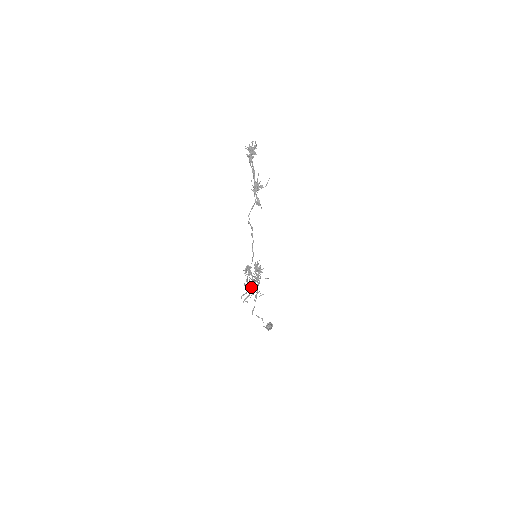
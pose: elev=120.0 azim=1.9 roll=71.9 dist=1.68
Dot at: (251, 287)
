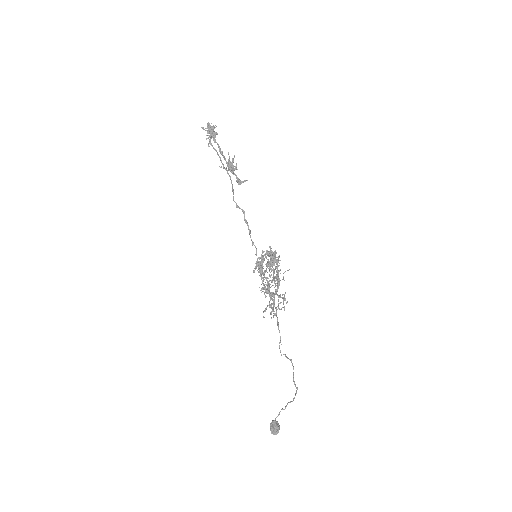
Dot at: (270, 295)
